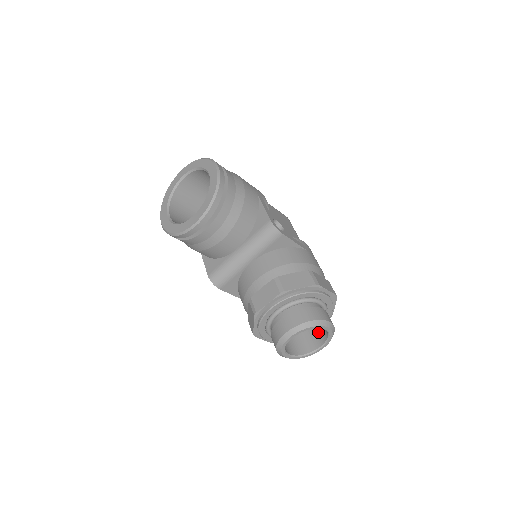
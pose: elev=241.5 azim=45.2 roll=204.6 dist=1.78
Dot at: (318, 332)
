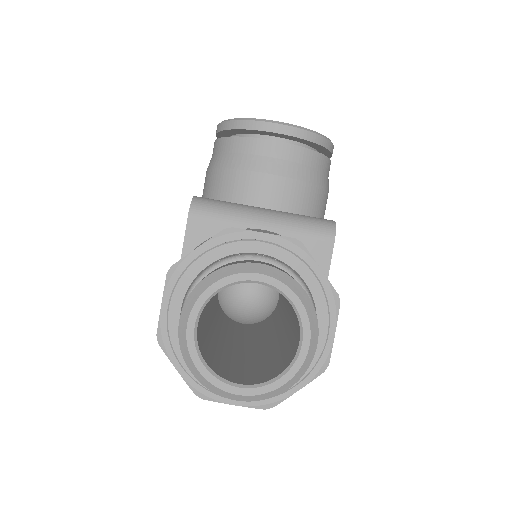
Dot at: (255, 373)
